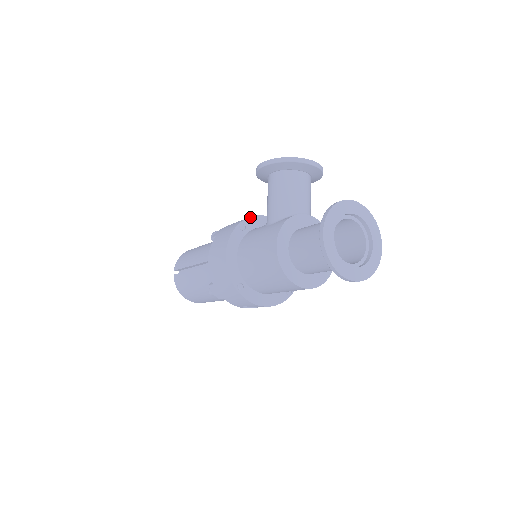
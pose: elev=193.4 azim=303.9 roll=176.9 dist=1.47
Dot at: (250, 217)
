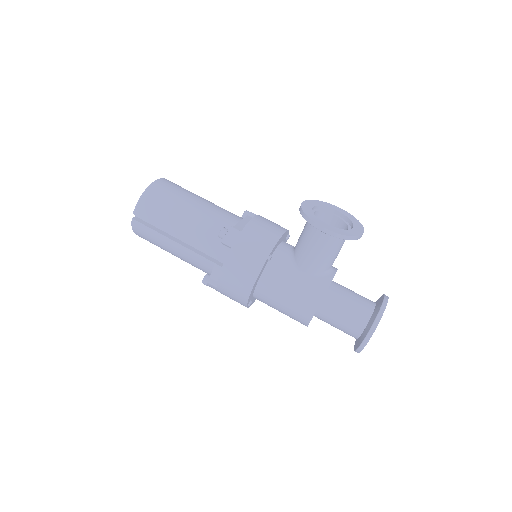
Dot at: (276, 244)
